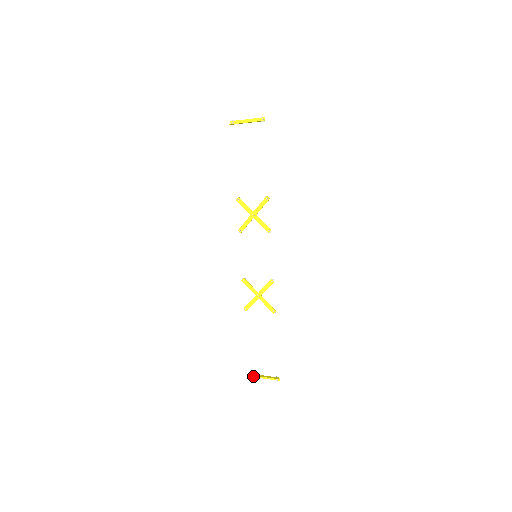
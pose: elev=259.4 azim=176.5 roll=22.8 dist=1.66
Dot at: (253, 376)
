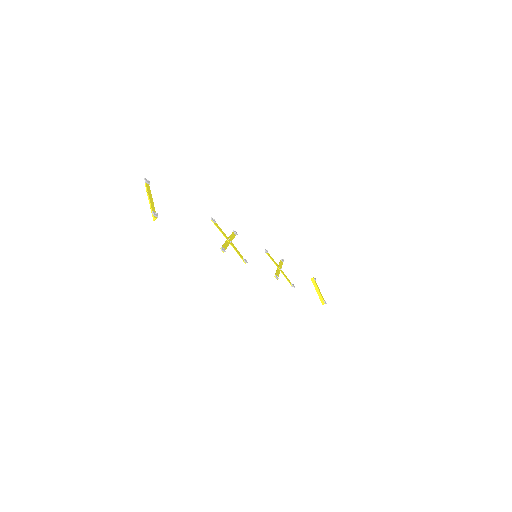
Dot at: (315, 282)
